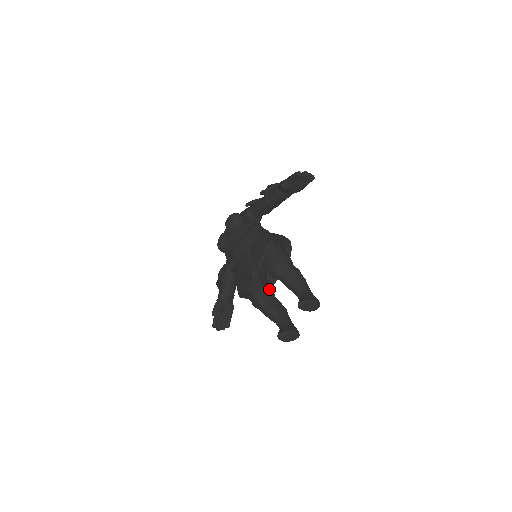
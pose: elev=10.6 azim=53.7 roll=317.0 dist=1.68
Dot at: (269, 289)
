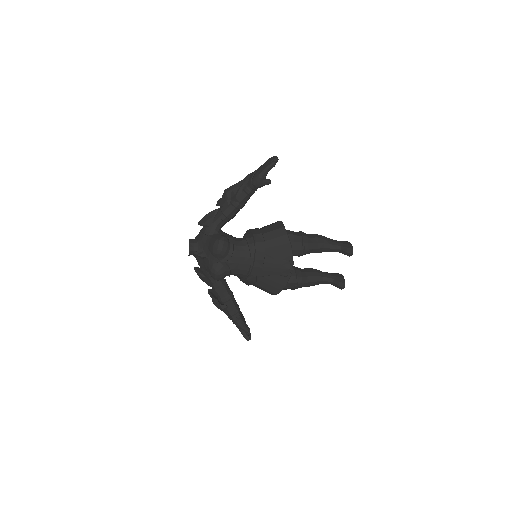
Dot at: (296, 268)
